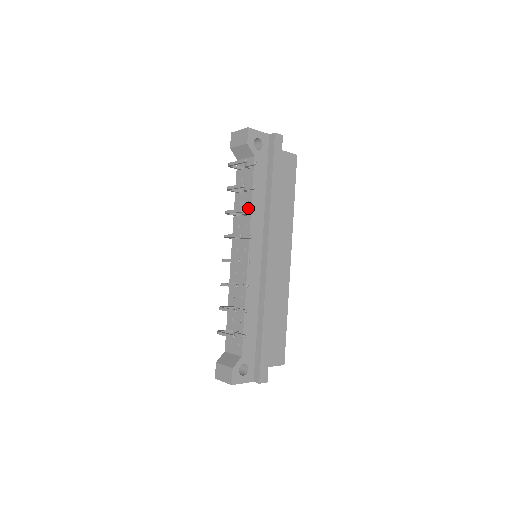
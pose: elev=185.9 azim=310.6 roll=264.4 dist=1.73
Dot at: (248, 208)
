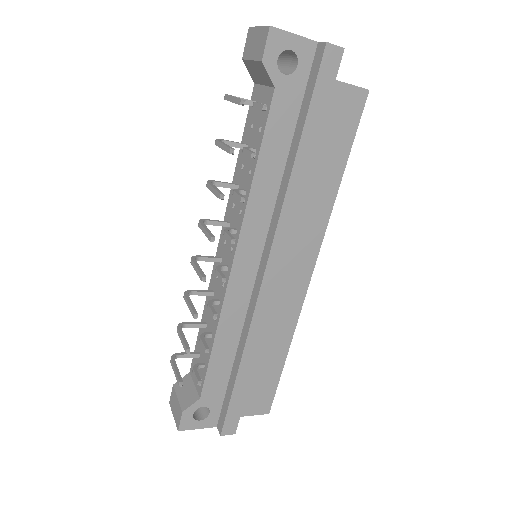
Dot at: (248, 182)
